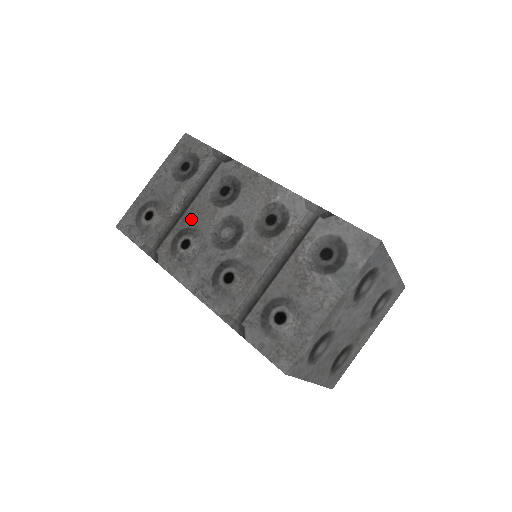
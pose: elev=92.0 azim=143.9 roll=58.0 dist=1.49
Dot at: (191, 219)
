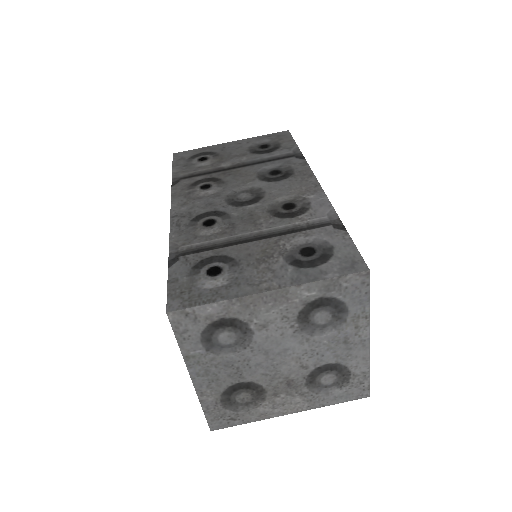
Dot at: (229, 175)
